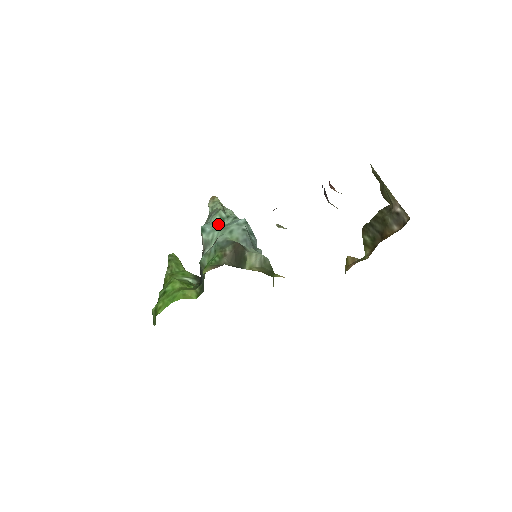
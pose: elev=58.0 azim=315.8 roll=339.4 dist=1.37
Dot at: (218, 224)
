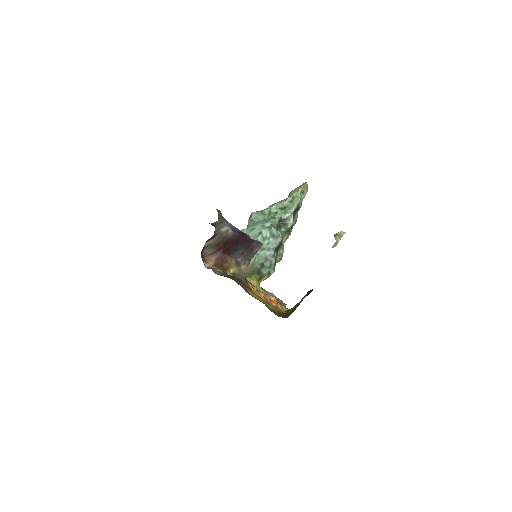
Dot at: (262, 216)
